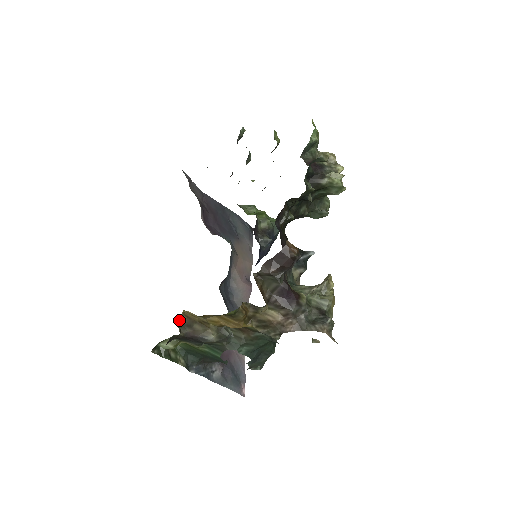
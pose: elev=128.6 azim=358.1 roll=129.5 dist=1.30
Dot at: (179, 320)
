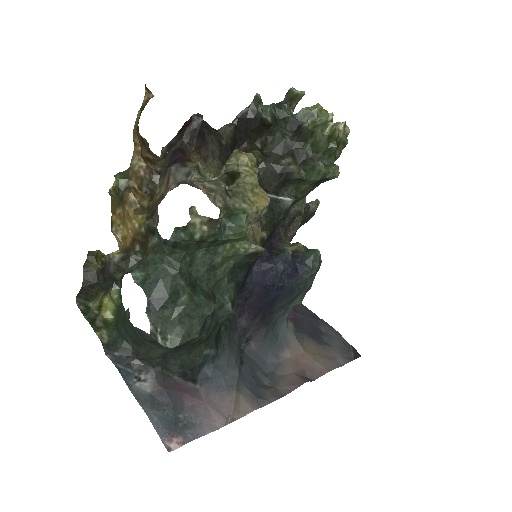
Dot at: (109, 258)
